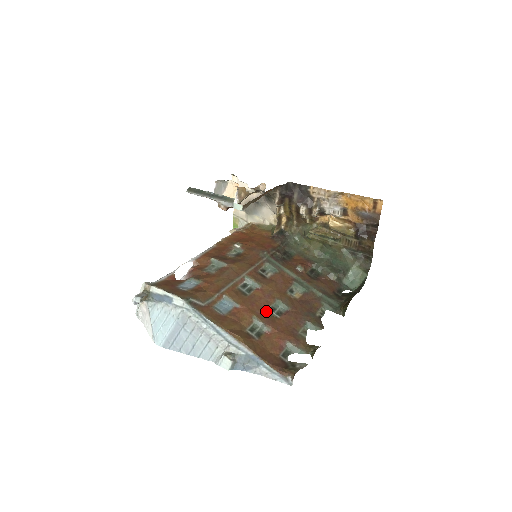
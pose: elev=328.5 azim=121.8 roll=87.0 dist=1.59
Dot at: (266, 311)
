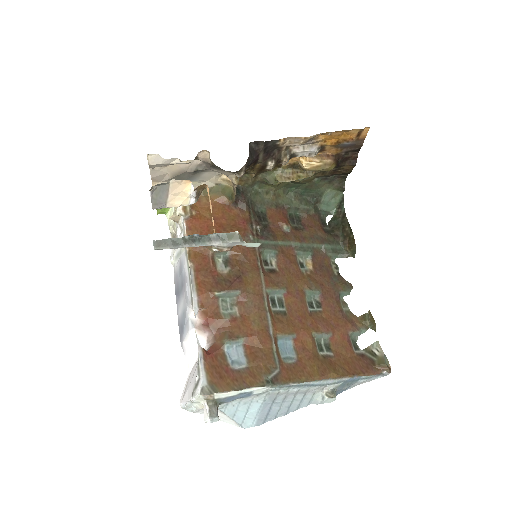
Dot at: (310, 314)
